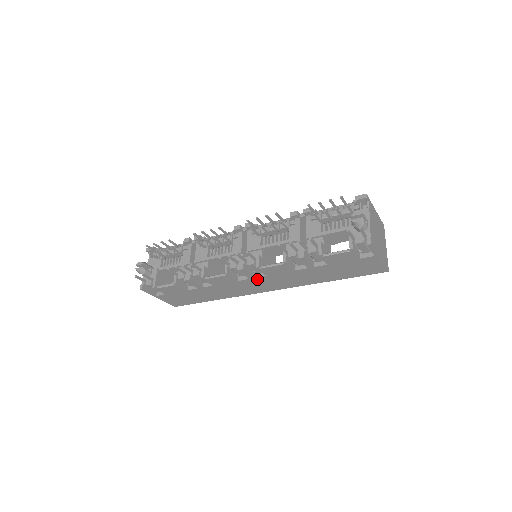
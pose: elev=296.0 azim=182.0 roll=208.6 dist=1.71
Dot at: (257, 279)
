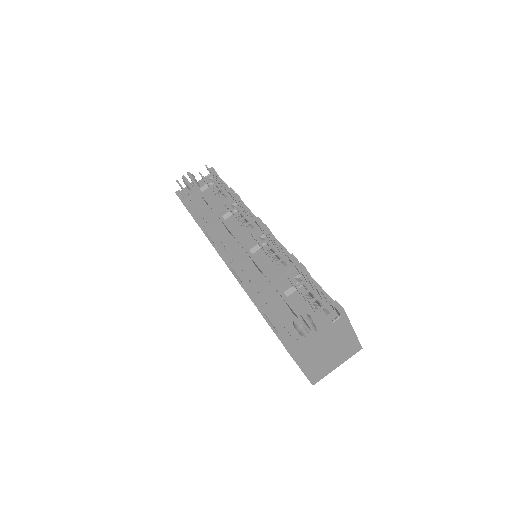
Dot at: occluded
